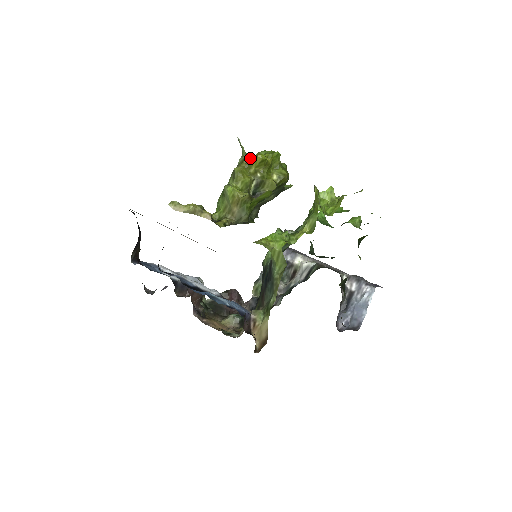
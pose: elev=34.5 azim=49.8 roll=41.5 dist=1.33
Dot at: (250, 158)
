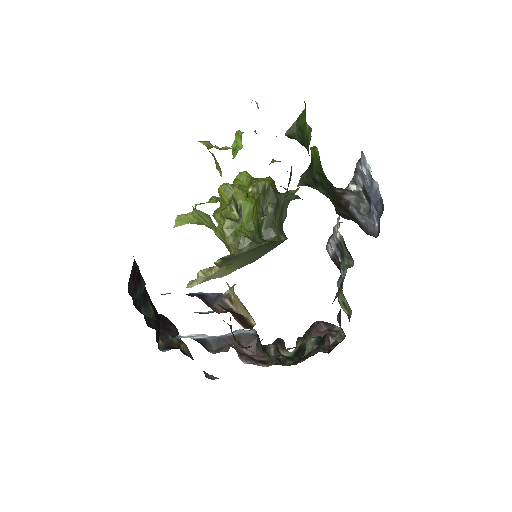
Dot at: occluded
